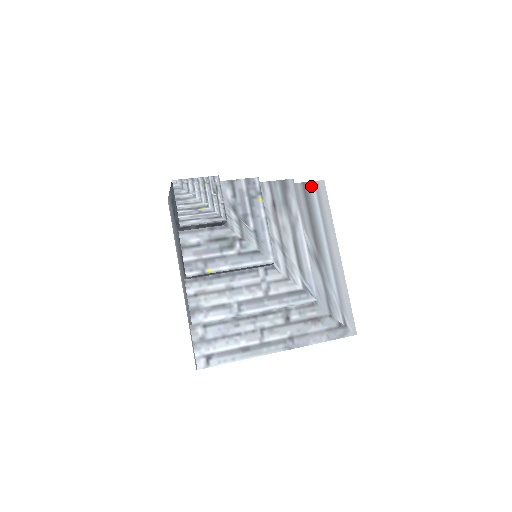
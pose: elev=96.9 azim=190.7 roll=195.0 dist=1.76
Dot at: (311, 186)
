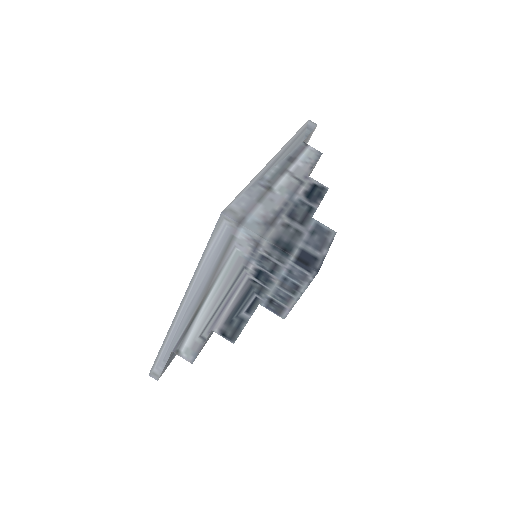
Dot at: (309, 136)
